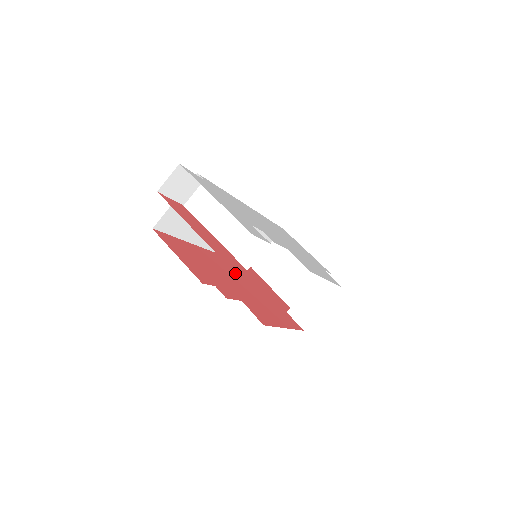
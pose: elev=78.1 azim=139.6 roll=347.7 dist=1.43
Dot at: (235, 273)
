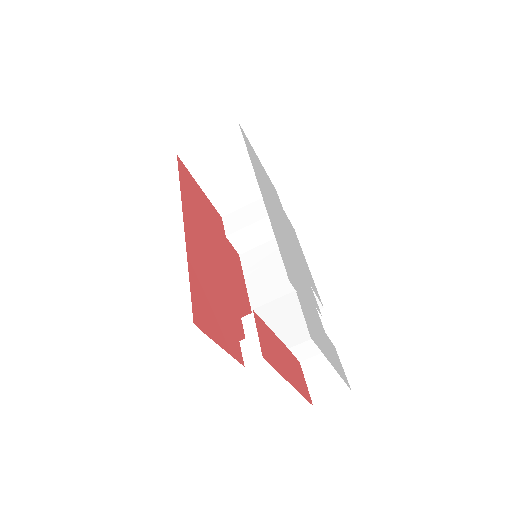
Dot at: (204, 237)
